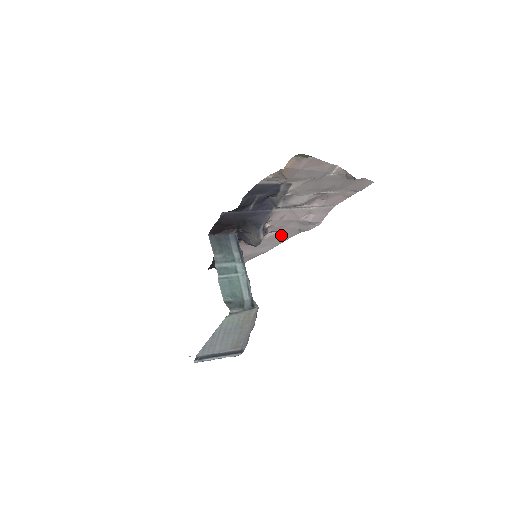
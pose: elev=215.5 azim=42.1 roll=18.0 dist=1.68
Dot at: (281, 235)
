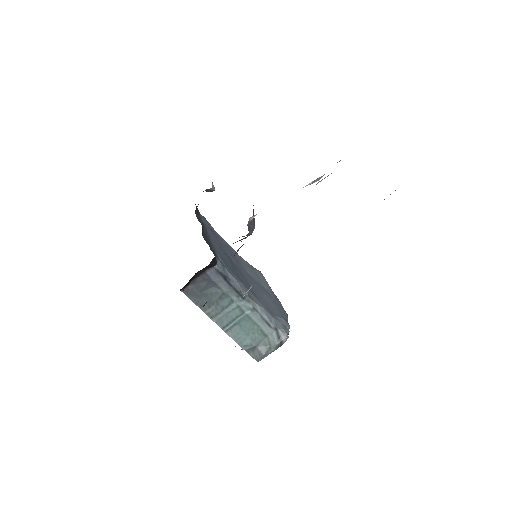
Dot at: occluded
